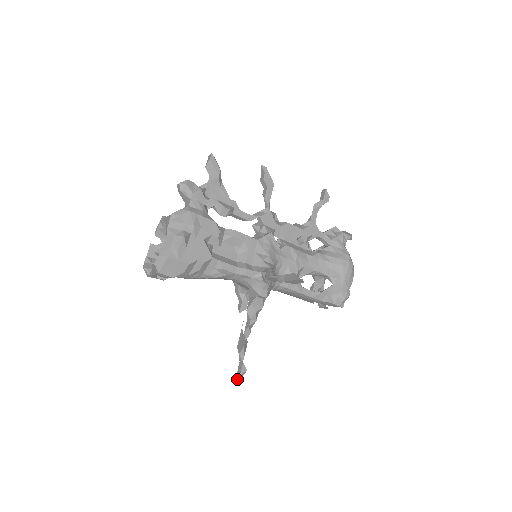
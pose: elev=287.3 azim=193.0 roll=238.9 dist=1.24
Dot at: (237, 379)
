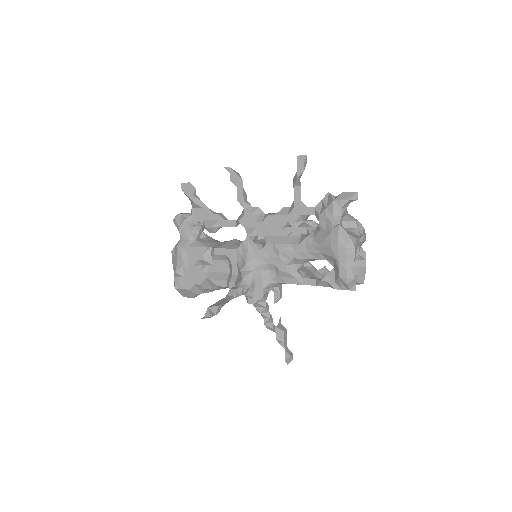
Dot at: (287, 362)
